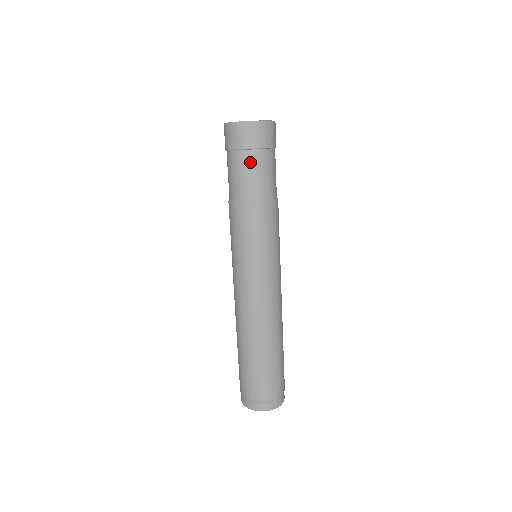
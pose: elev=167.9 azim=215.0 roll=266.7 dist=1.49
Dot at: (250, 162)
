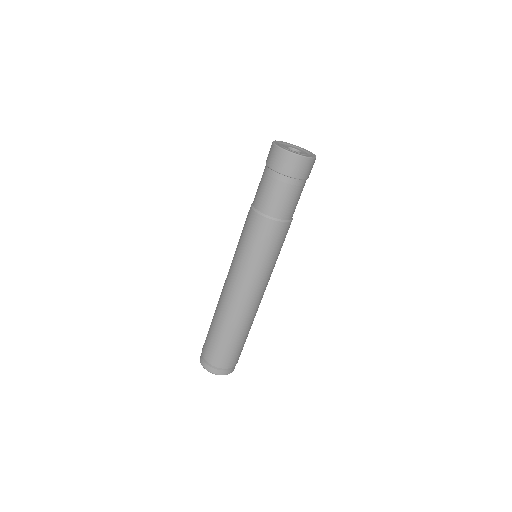
Dot at: (291, 189)
